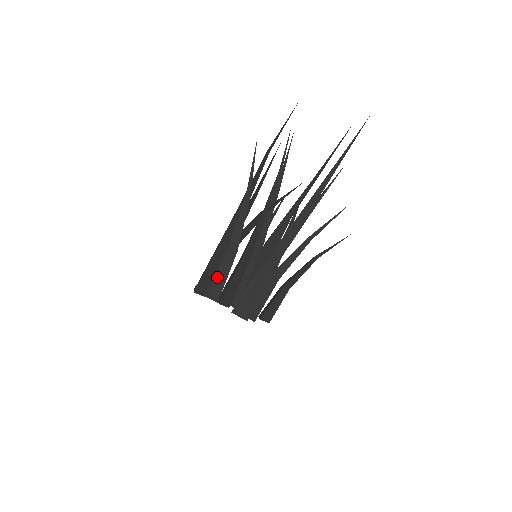
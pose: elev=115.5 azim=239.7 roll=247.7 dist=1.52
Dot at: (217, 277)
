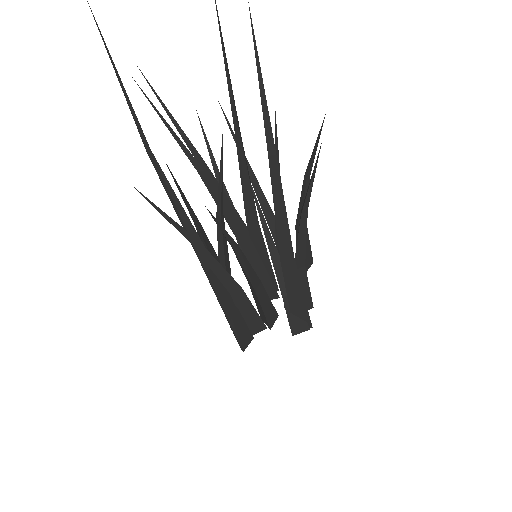
Dot at: (246, 318)
